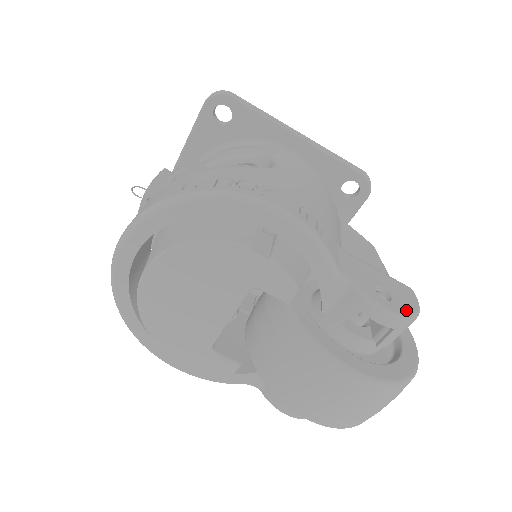
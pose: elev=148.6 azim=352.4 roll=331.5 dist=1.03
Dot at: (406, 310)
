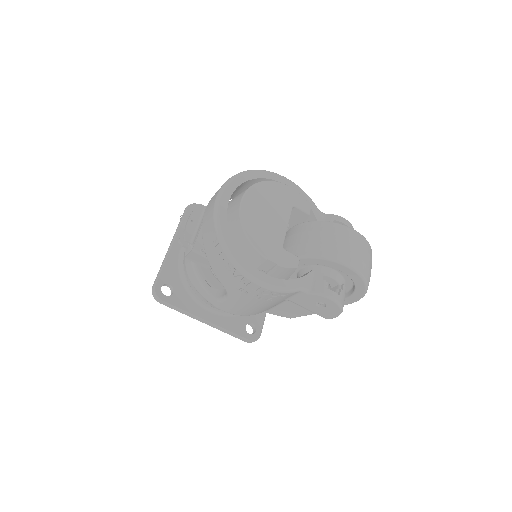
Dot at: occluded
